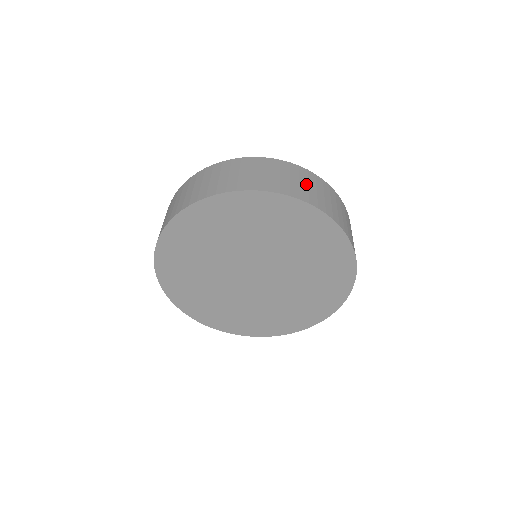
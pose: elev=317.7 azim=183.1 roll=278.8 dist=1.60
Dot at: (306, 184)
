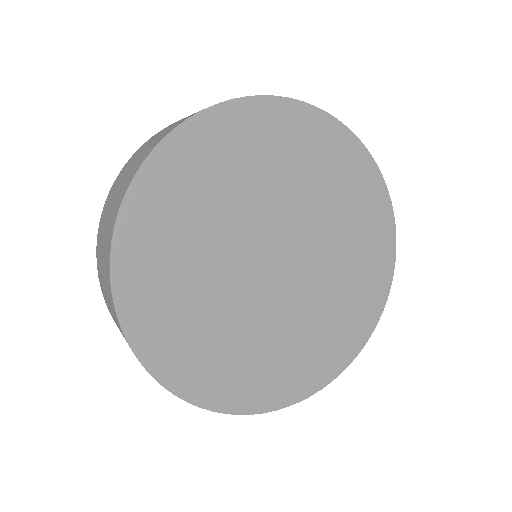
Dot at: occluded
